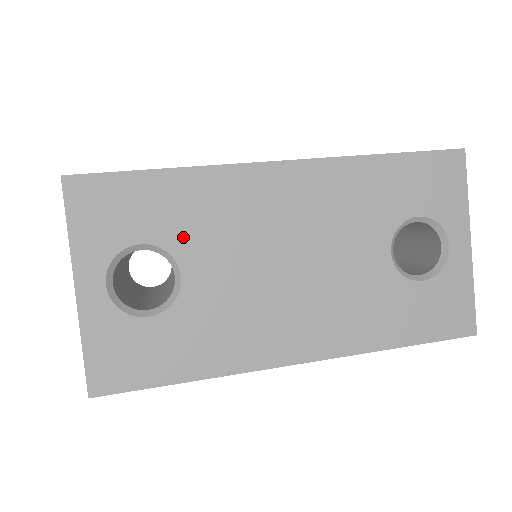
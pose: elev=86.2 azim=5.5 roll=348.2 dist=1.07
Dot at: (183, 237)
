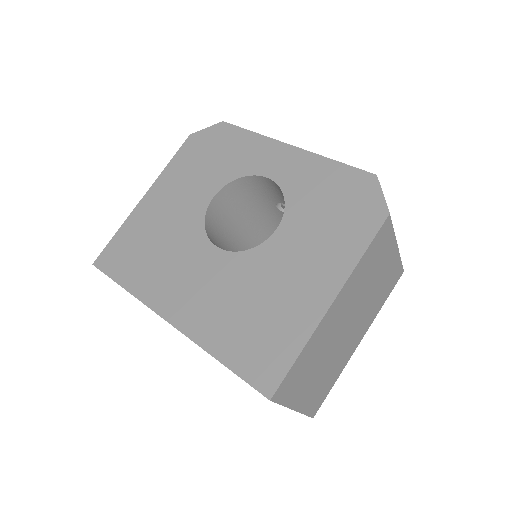
Dot at: occluded
